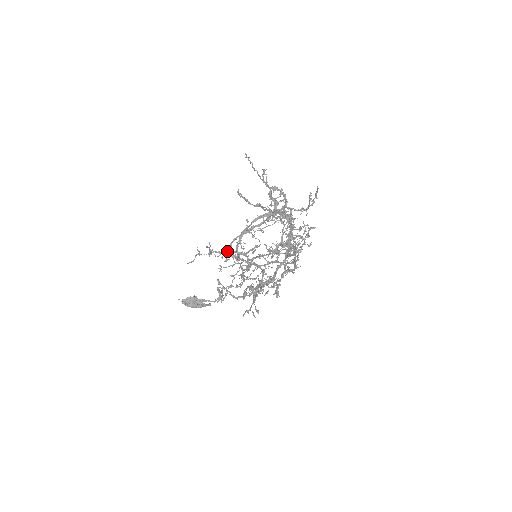
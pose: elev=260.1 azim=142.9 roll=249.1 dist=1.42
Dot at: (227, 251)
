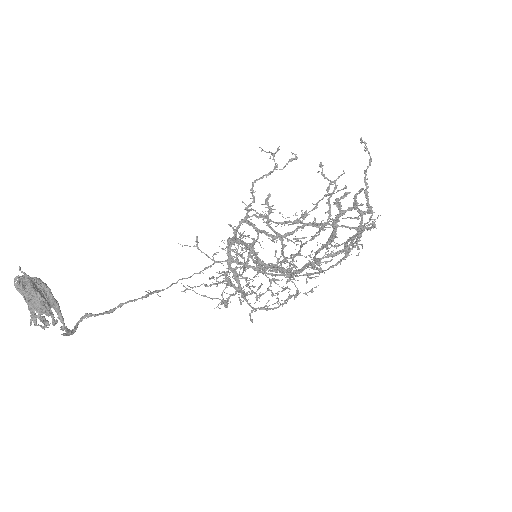
Dot at: occluded
